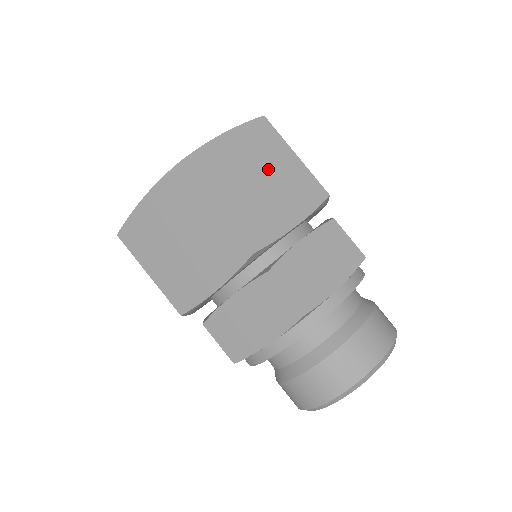
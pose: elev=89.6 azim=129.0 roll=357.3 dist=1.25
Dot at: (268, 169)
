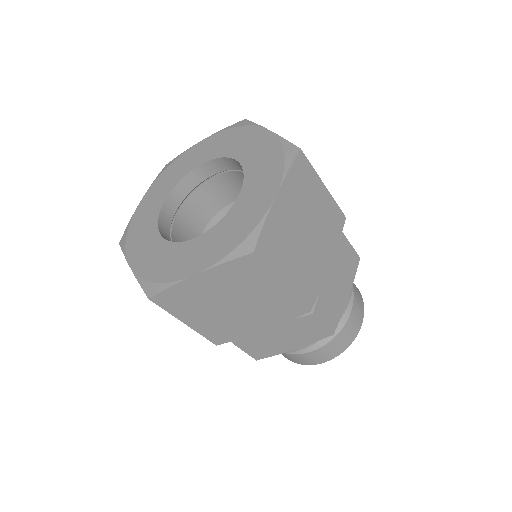
Dot at: (310, 216)
